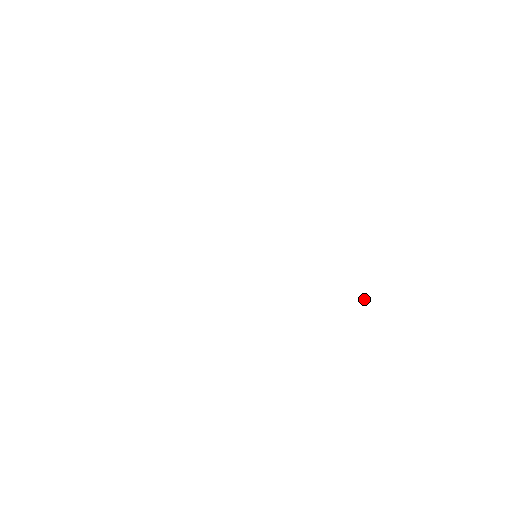
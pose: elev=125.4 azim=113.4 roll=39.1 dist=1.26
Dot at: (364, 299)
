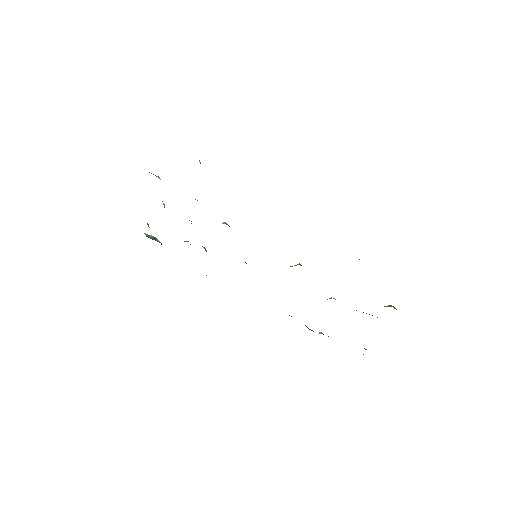
Dot at: (320, 332)
